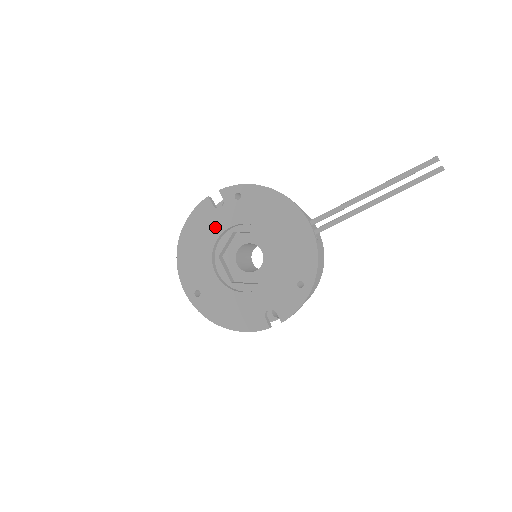
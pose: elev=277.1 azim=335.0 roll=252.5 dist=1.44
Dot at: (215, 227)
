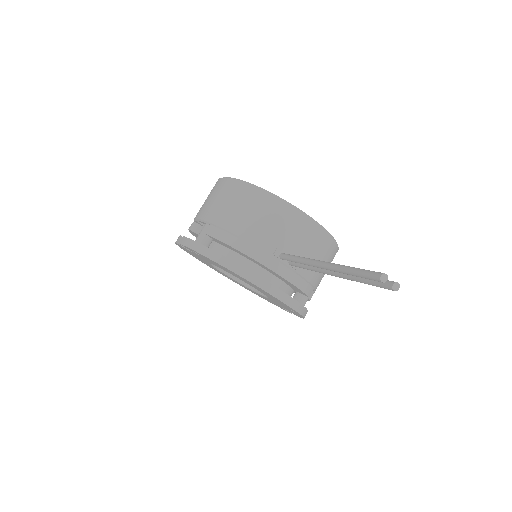
Dot at: occluded
